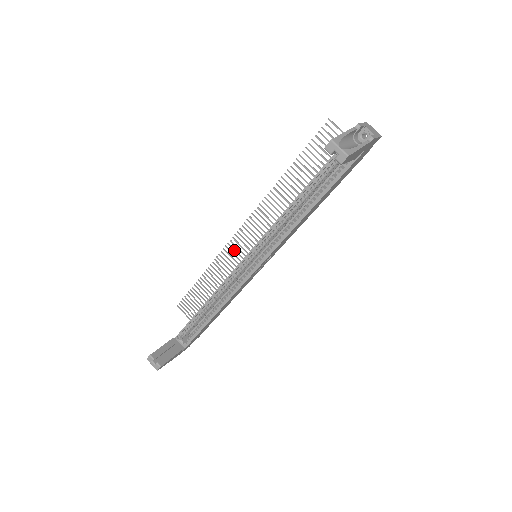
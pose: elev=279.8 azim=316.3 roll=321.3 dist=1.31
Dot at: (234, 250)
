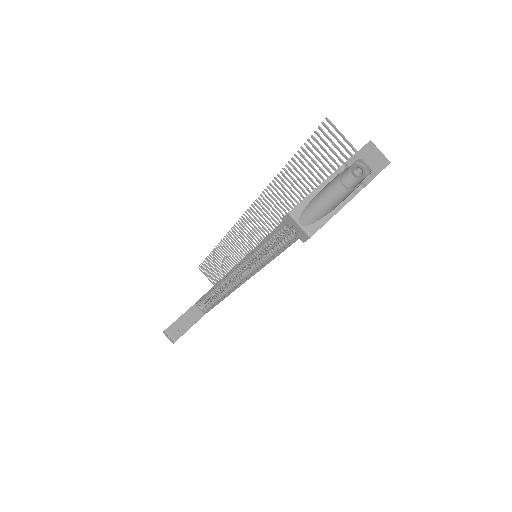
Dot at: (240, 235)
